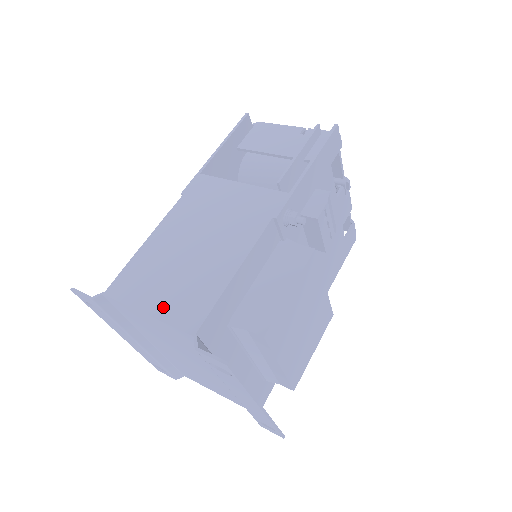
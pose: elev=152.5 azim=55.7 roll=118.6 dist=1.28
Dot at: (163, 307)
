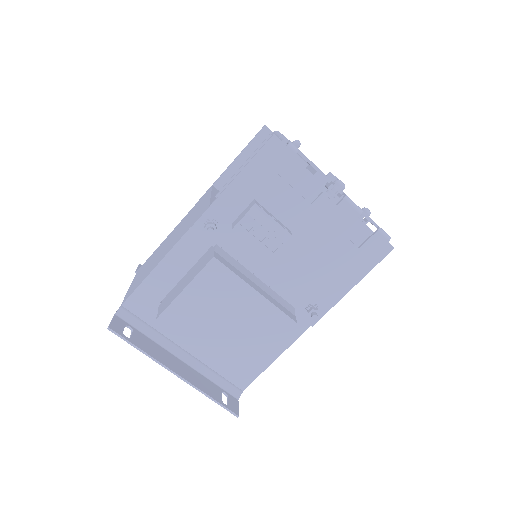
Dot at: (133, 285)
